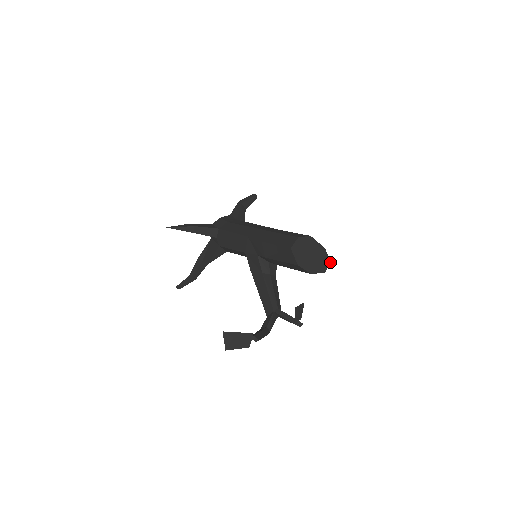
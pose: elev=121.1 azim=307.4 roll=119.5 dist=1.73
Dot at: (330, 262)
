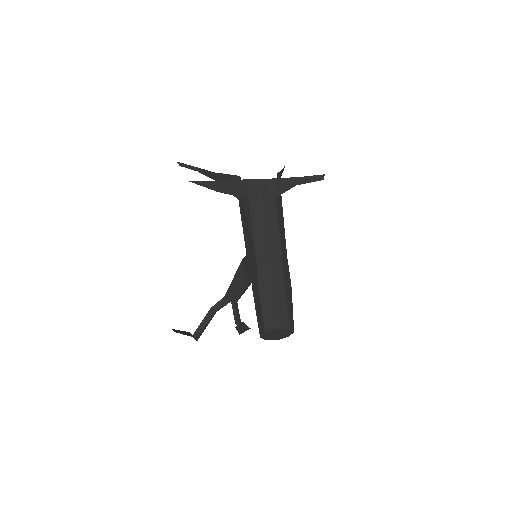
Dot at: occluded
